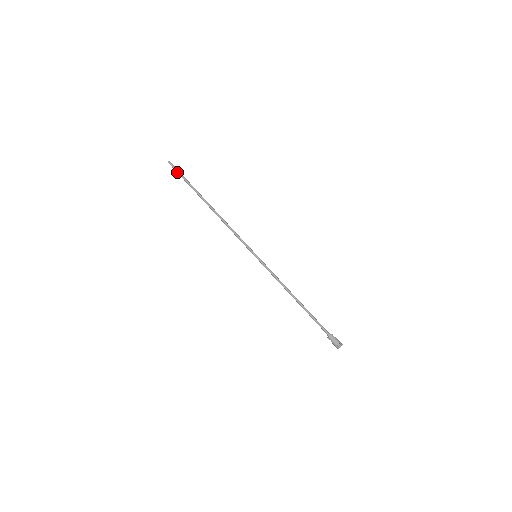
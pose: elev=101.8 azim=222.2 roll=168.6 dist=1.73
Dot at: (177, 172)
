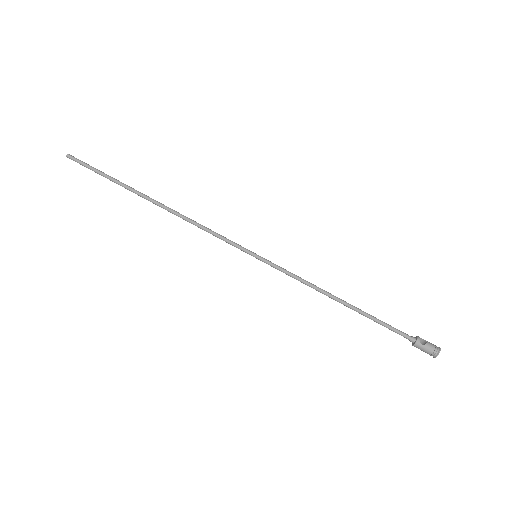
Dot at: occluded
